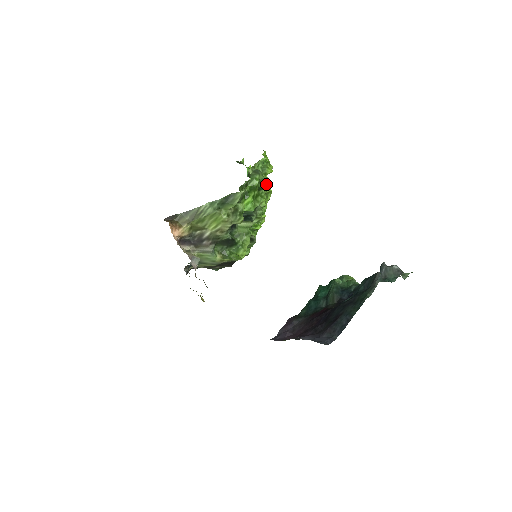
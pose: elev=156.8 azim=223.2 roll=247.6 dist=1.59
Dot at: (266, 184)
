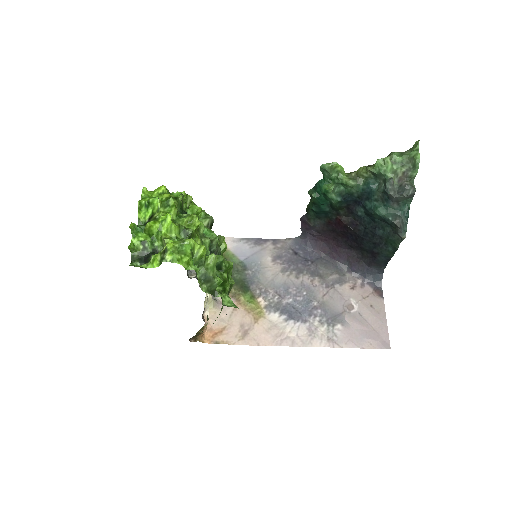
Dot at: (213, 255)
